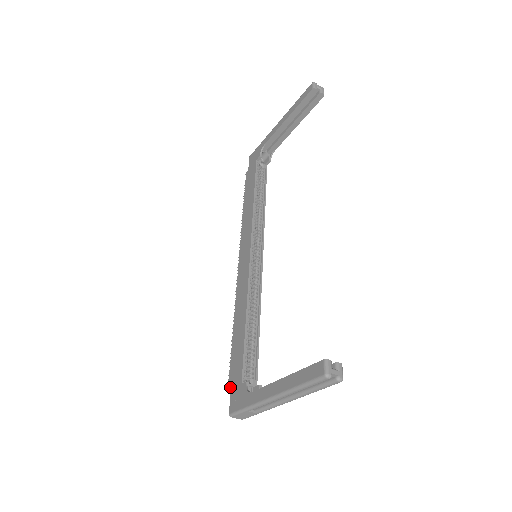
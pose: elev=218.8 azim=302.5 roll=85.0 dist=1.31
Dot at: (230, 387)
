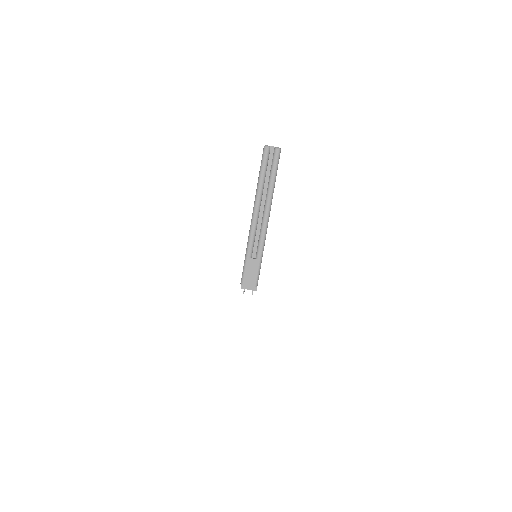
Dot at: (242, 285)
